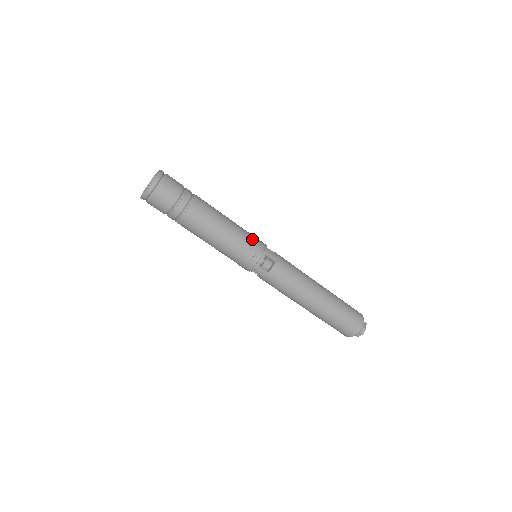
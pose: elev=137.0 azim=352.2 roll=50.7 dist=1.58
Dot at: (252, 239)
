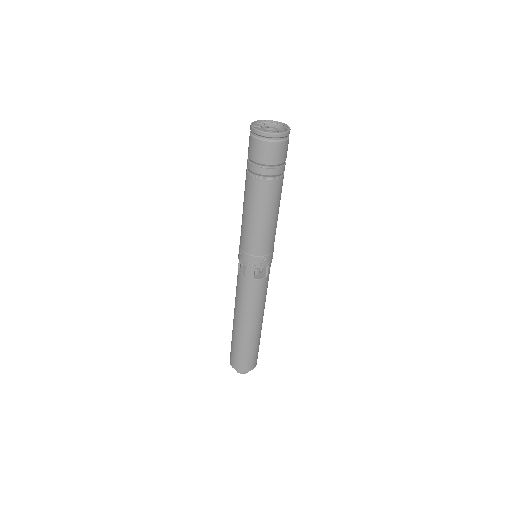
Dot at: occluded
